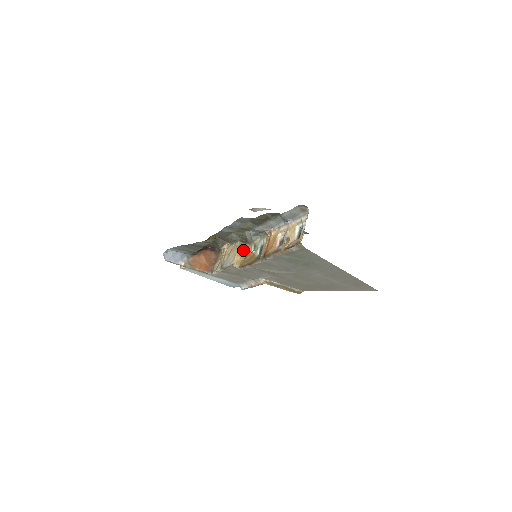
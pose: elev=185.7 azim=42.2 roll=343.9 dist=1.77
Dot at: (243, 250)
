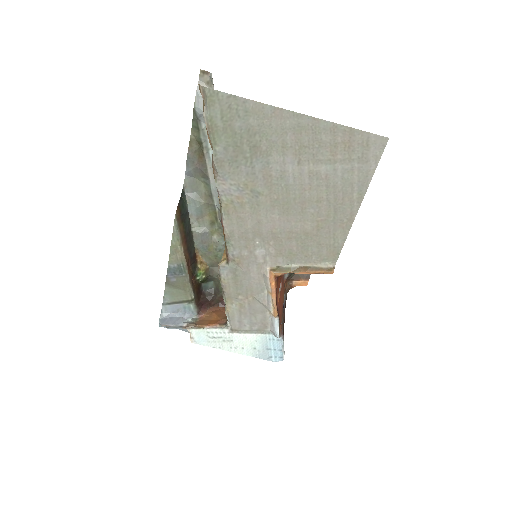
Dot at: occluded
